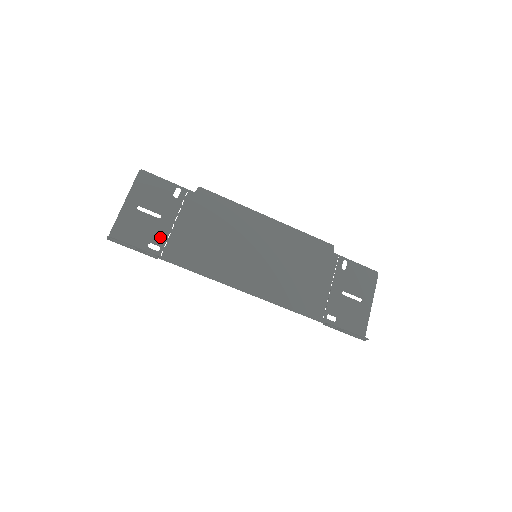
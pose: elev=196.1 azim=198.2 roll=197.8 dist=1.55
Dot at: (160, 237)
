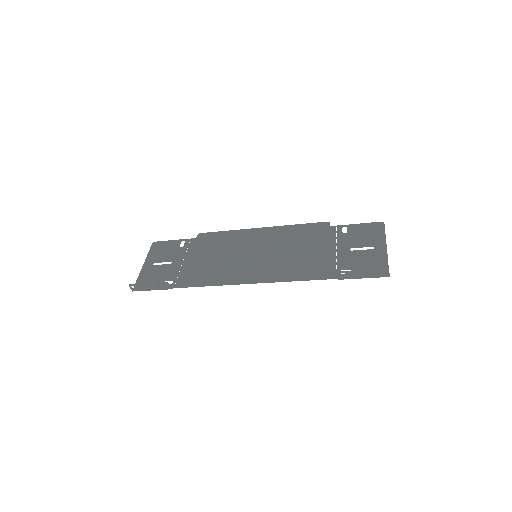
Dot at: (172, 275)
